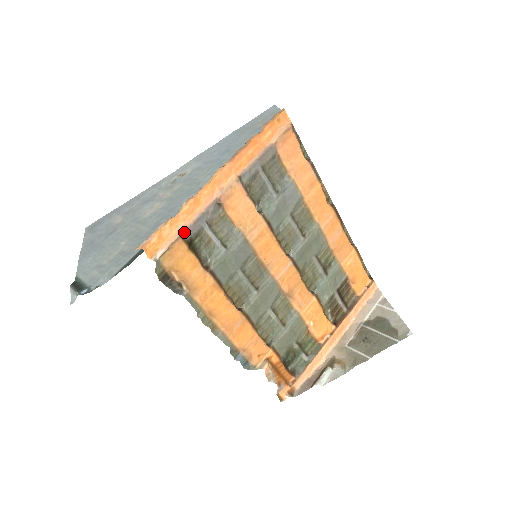
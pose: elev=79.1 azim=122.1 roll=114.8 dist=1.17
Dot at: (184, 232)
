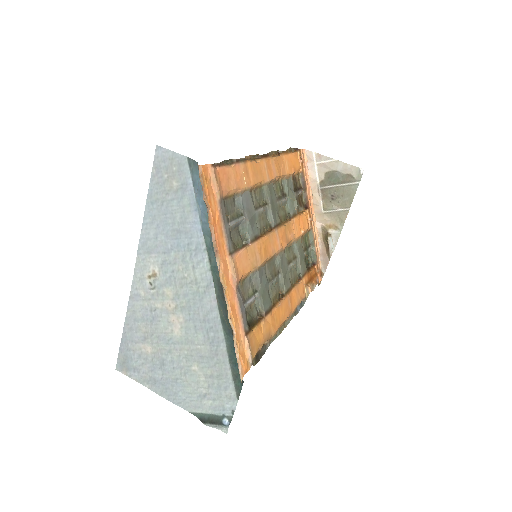
Dot at: (245, 330)
